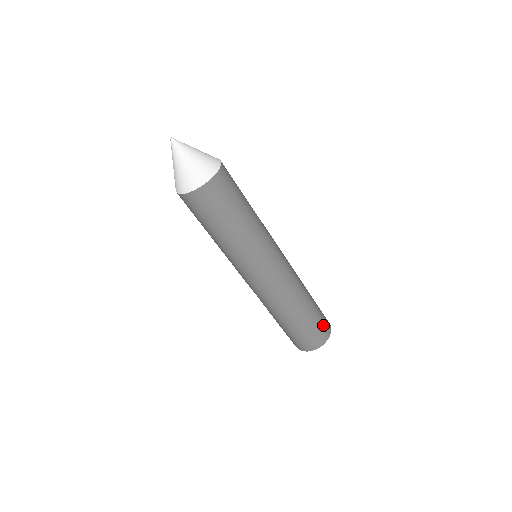
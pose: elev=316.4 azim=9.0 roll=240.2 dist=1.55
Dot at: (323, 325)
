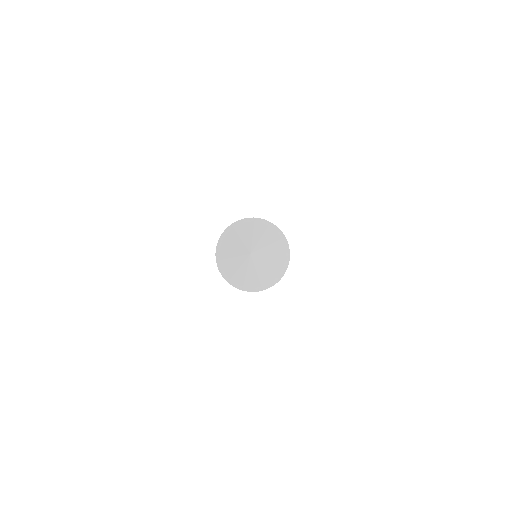
Dot at: occluded
